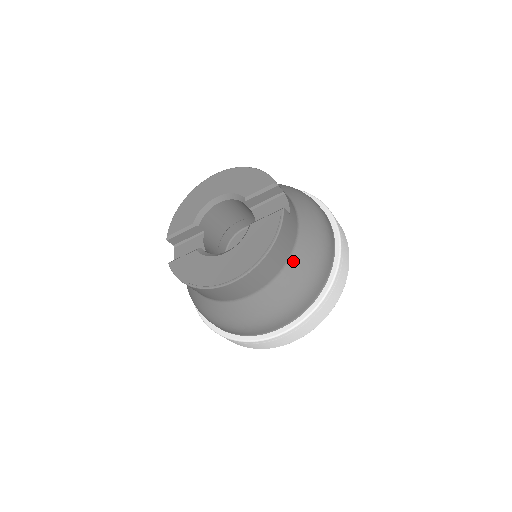
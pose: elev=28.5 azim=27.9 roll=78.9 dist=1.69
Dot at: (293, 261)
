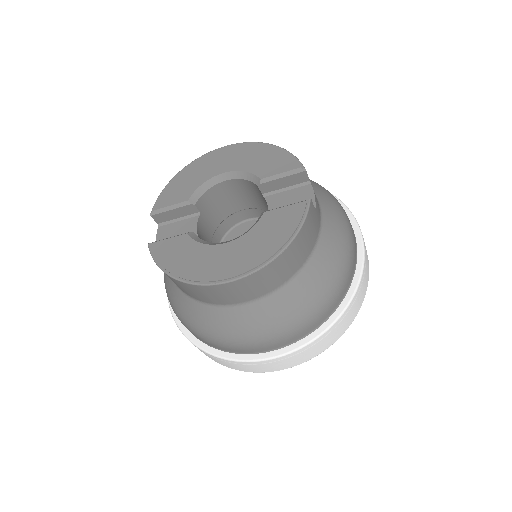
Dot at: (308, 269)
